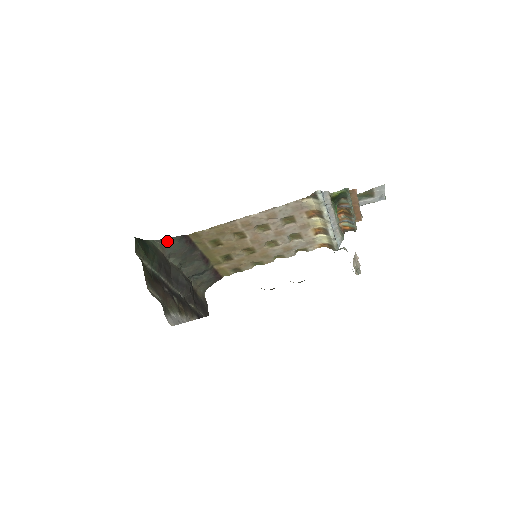
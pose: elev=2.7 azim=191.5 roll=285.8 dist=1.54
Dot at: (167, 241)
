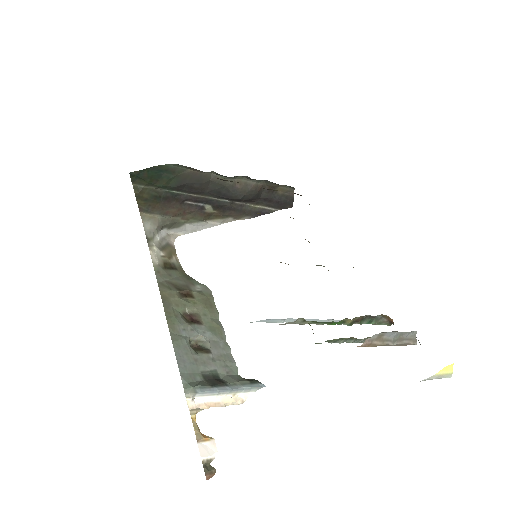
Dot at: occluded
